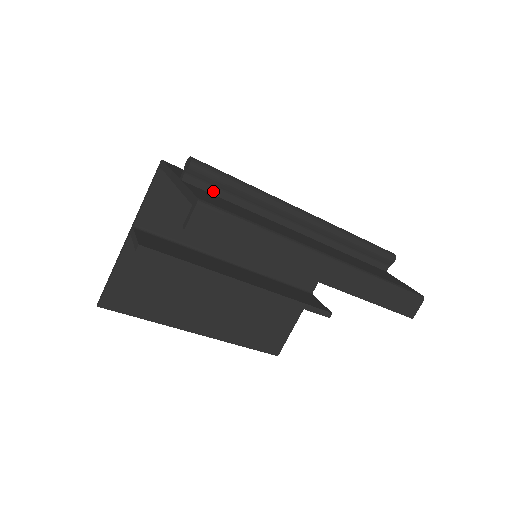
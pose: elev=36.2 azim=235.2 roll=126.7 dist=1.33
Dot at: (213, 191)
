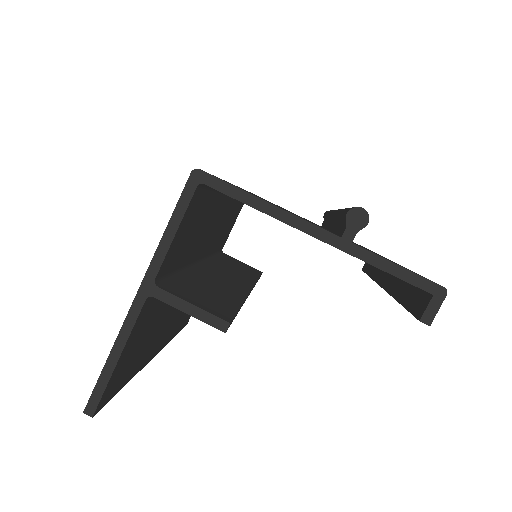
Dot at: occluded
